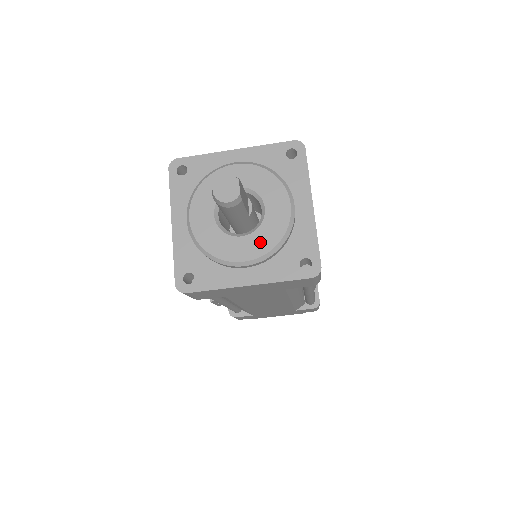
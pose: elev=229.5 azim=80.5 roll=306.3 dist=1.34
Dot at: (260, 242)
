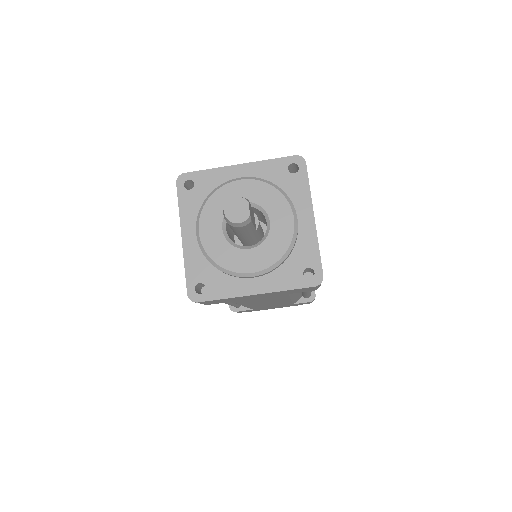
Dot at: (266, 254)
